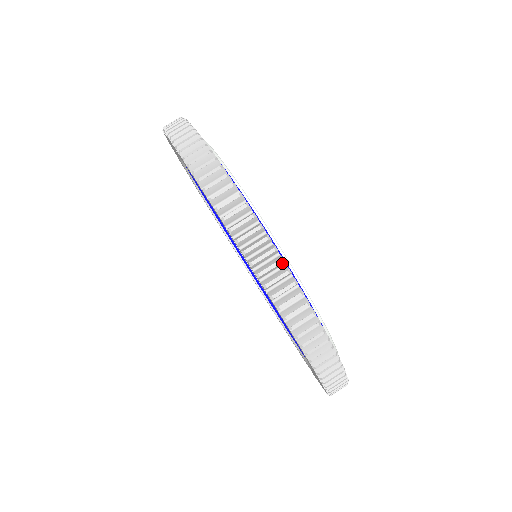
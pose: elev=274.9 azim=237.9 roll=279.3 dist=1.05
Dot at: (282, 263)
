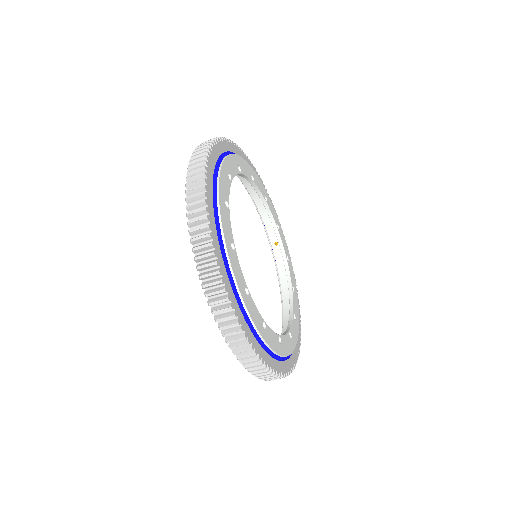
Dot at: (237, 325)
